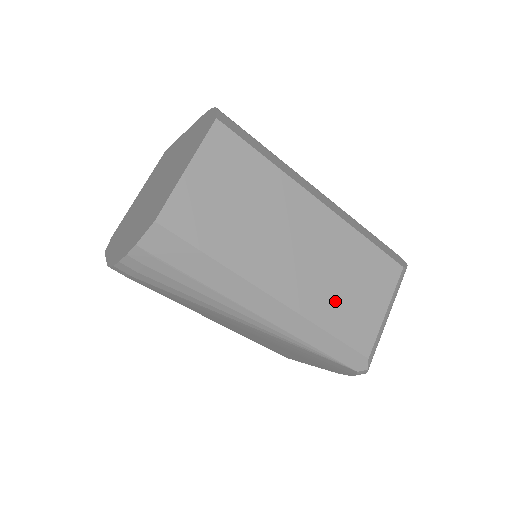
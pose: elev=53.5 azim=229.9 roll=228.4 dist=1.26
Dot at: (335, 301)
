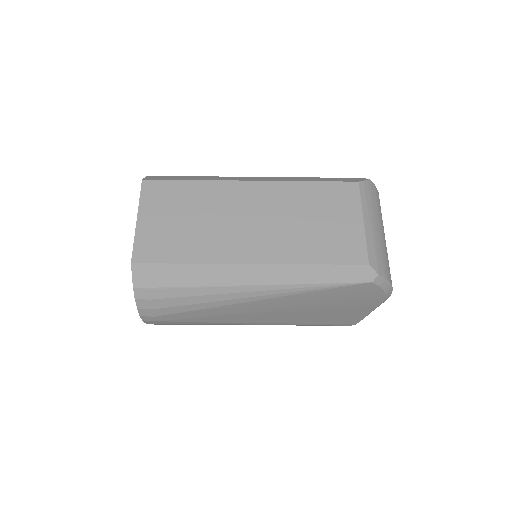
Dot at: (307, 239)
